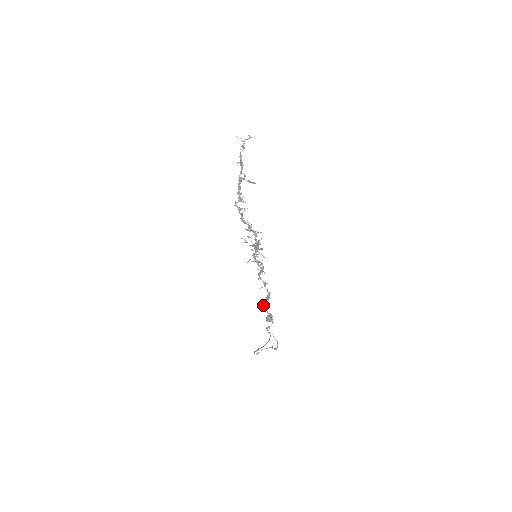
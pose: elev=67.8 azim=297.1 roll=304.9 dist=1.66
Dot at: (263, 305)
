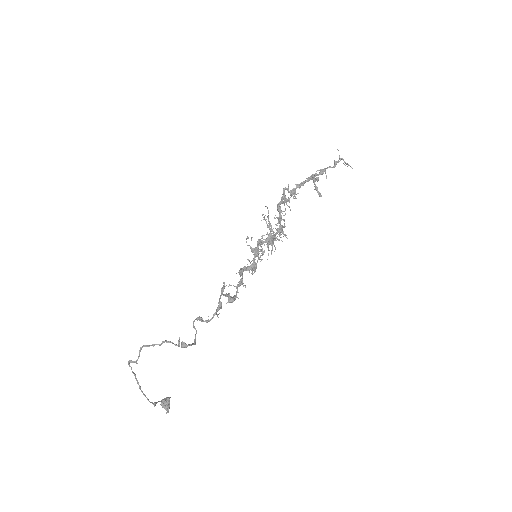
Dot at: occluded
